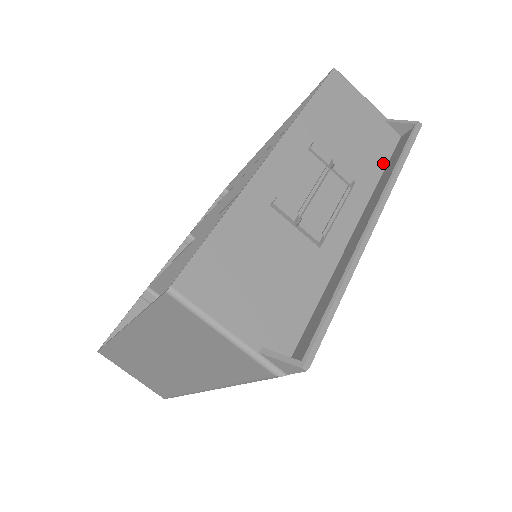
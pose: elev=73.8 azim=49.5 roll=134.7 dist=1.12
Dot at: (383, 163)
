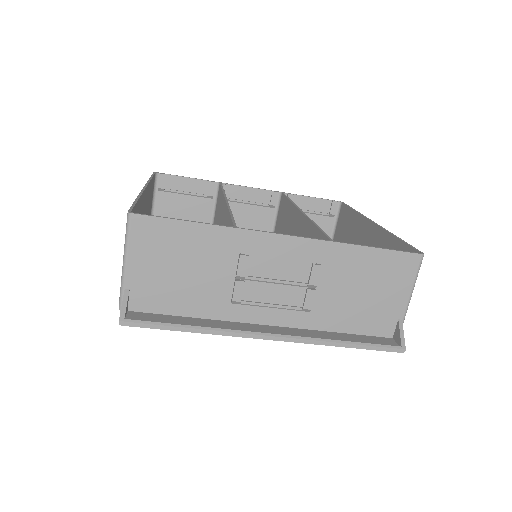
Dot at: (350, 330)
